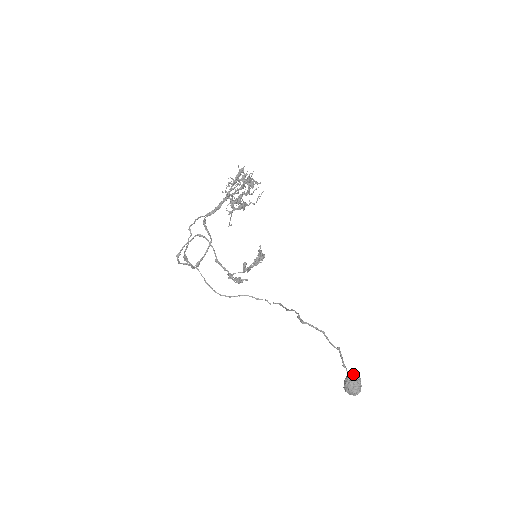
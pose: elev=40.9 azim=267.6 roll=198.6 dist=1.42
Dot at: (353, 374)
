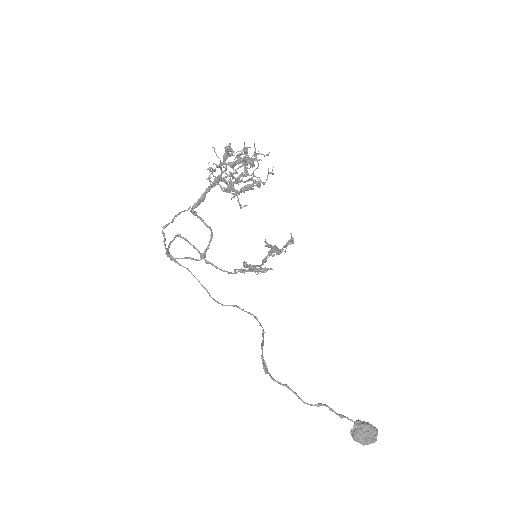
Dot at: (361, 423)
